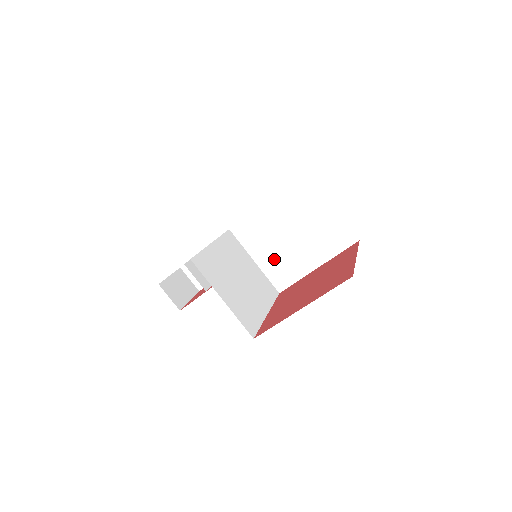
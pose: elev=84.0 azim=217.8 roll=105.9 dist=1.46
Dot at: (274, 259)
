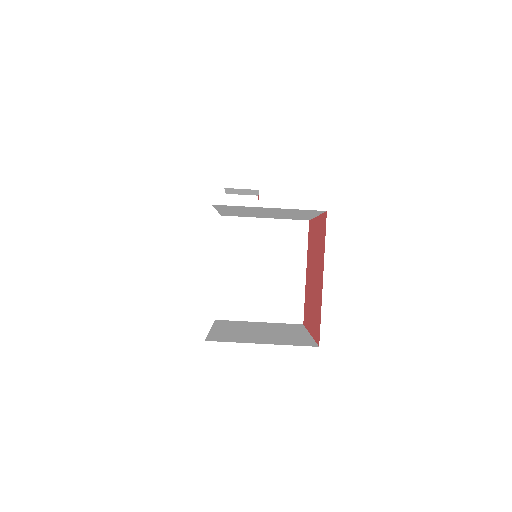
Dot at: (276, 217)
